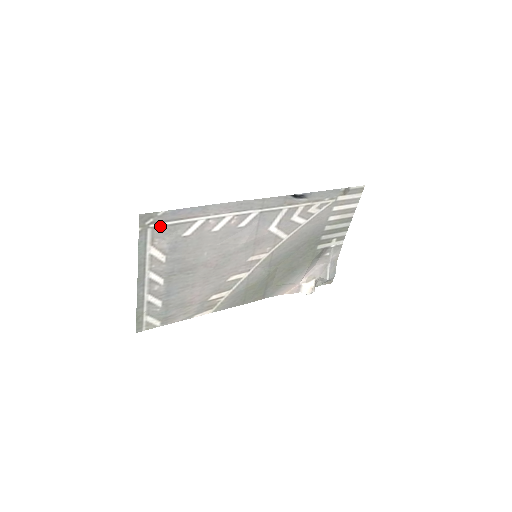
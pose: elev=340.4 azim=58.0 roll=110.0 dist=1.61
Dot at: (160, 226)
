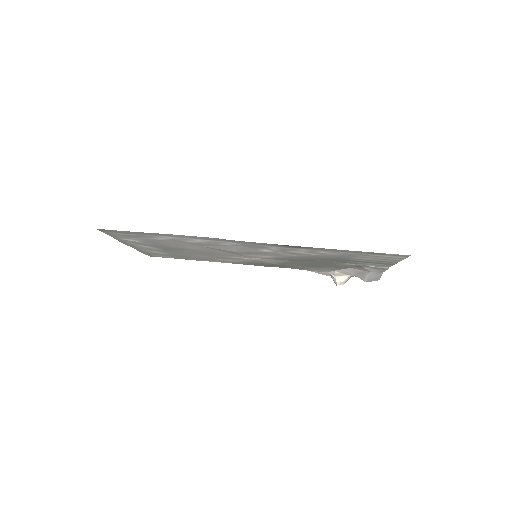
Dot at: (124, 234)
